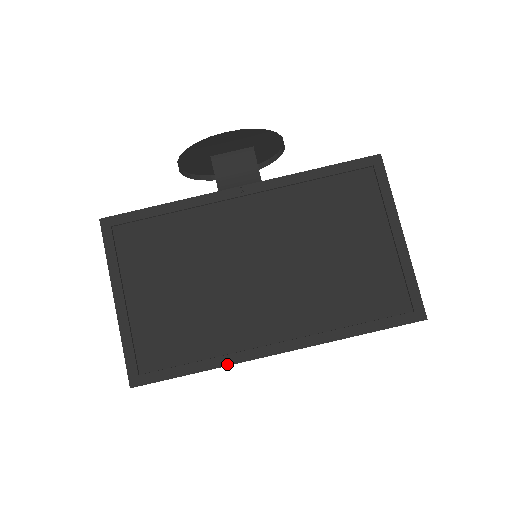
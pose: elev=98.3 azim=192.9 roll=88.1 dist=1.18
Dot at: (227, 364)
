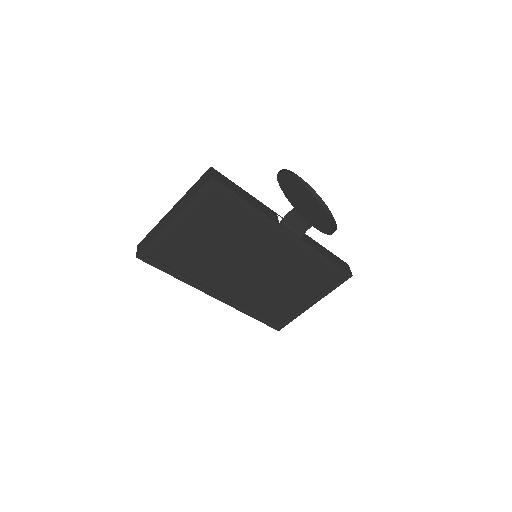
Dot at: (190, 285)
